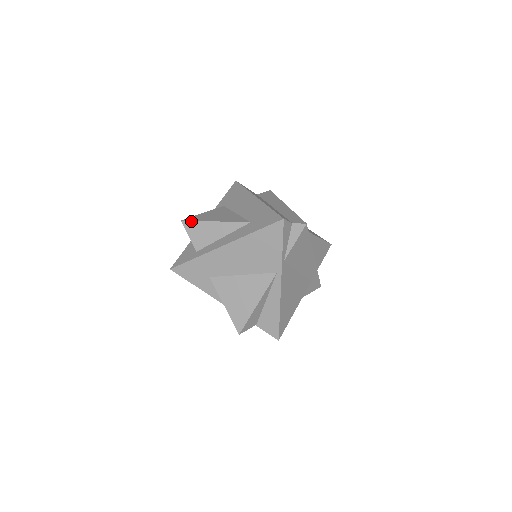
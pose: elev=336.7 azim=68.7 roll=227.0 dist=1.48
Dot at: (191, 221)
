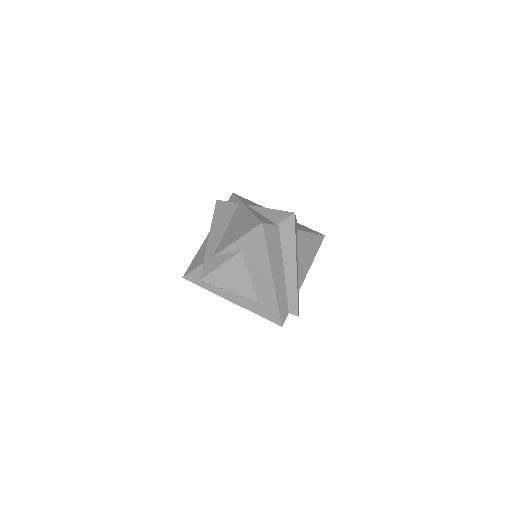
Dot at: occluded
